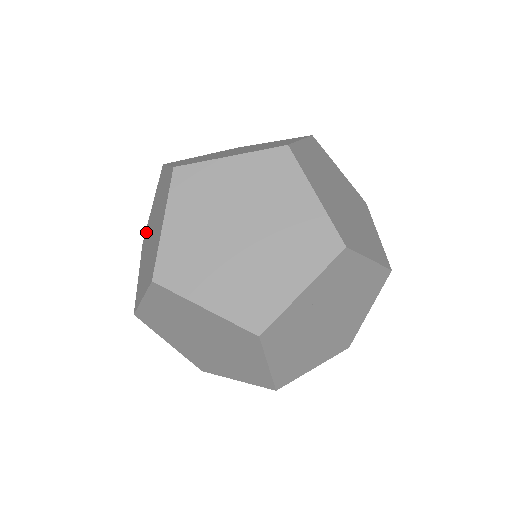
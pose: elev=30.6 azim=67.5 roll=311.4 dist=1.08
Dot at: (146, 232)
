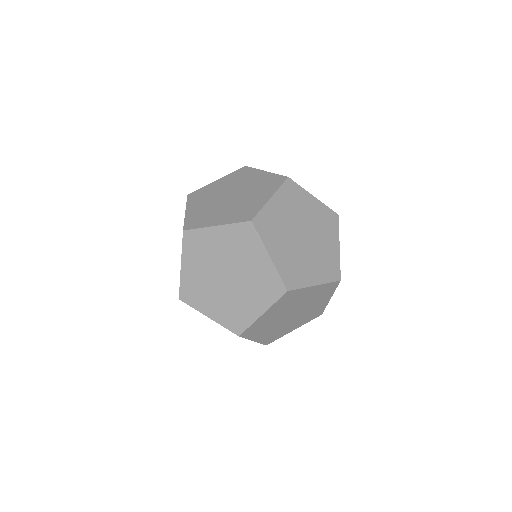
Dot at: occluded
